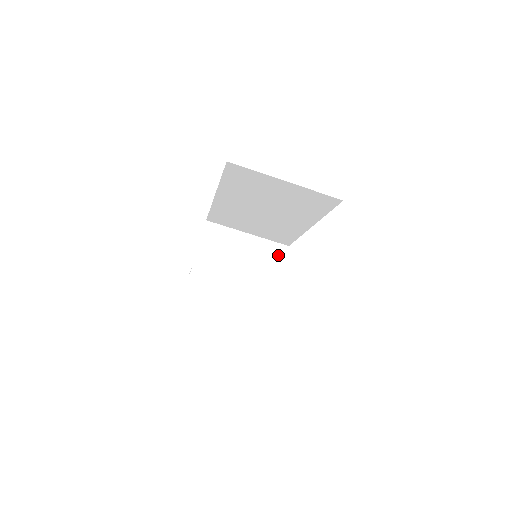
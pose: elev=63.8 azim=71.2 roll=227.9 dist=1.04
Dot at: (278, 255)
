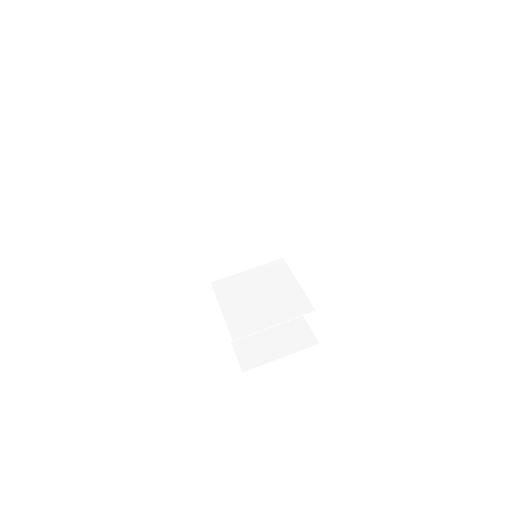
Dot at: (280, 266)
